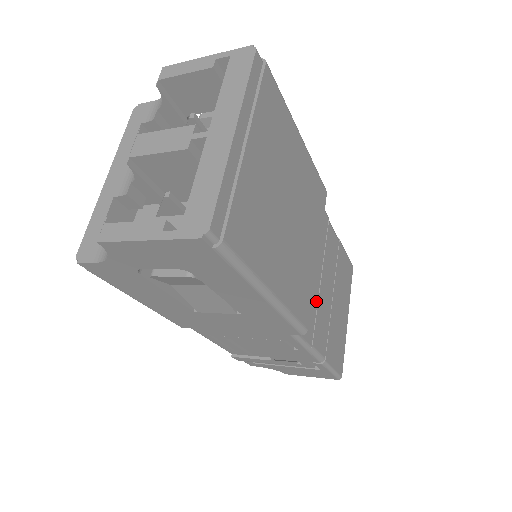
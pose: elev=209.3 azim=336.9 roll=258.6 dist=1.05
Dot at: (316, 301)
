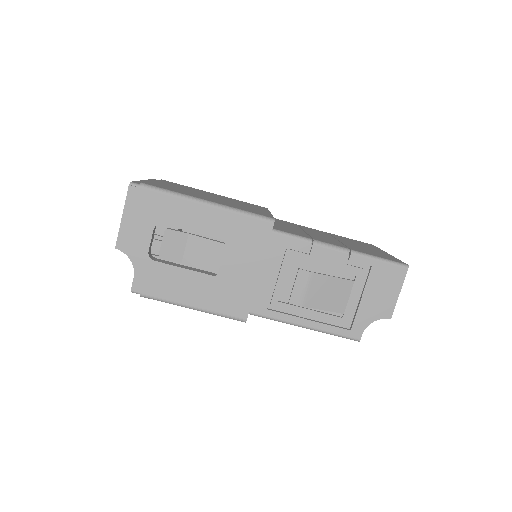
Dot at: occluded
